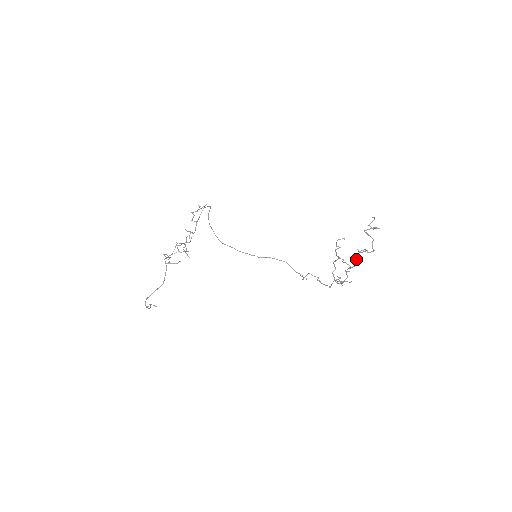
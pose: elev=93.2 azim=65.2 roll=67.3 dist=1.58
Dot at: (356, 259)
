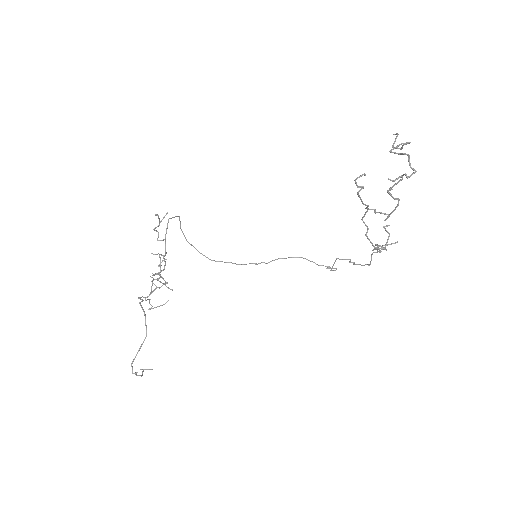
Dot at: (393, 198)
